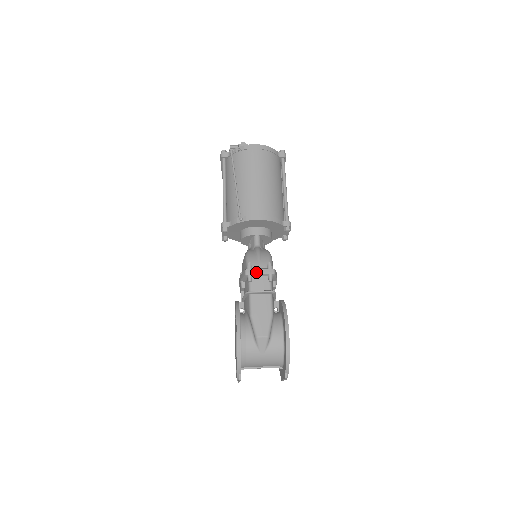
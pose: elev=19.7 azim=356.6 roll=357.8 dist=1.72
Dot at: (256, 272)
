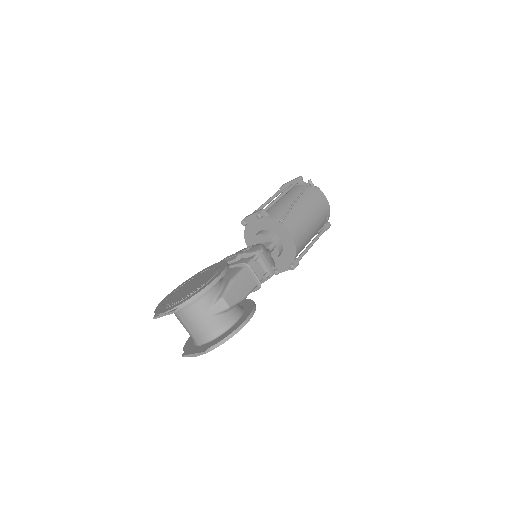
Dot at: (264, 260)
